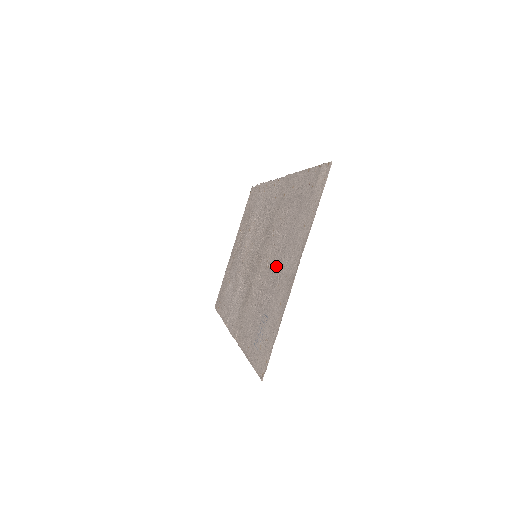
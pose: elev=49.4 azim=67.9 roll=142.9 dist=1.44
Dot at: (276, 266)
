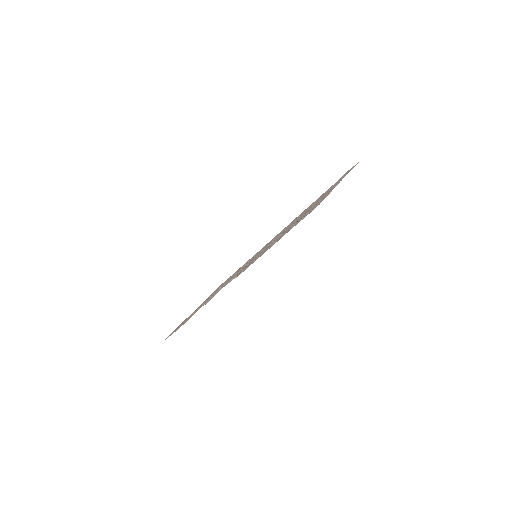
Dot at: (304, 213)
